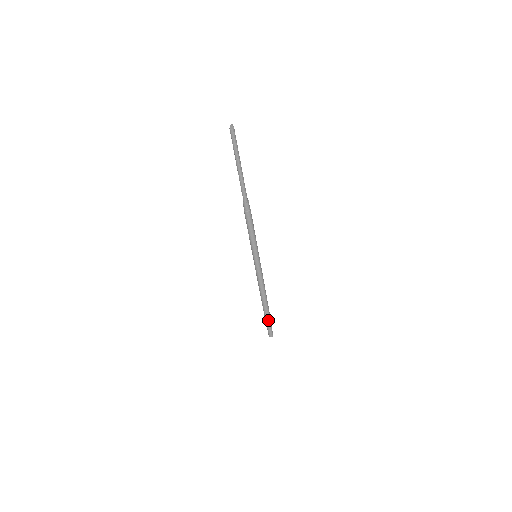
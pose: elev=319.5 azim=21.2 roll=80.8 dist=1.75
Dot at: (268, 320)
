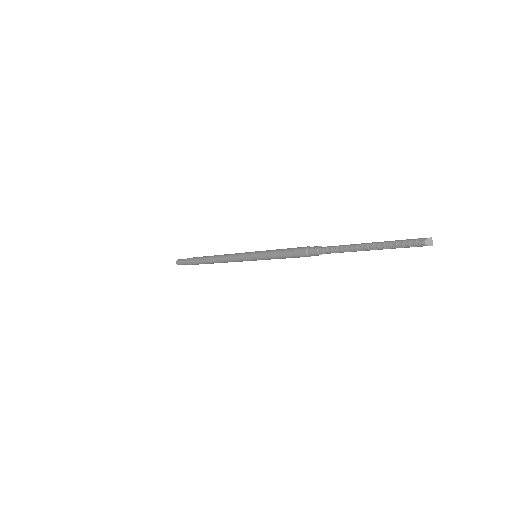
Dot at: occluded
